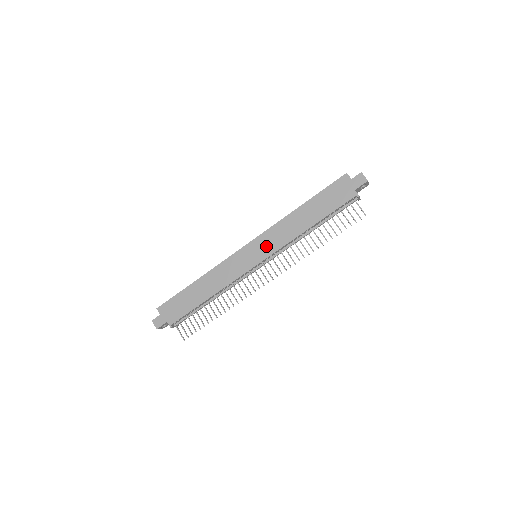
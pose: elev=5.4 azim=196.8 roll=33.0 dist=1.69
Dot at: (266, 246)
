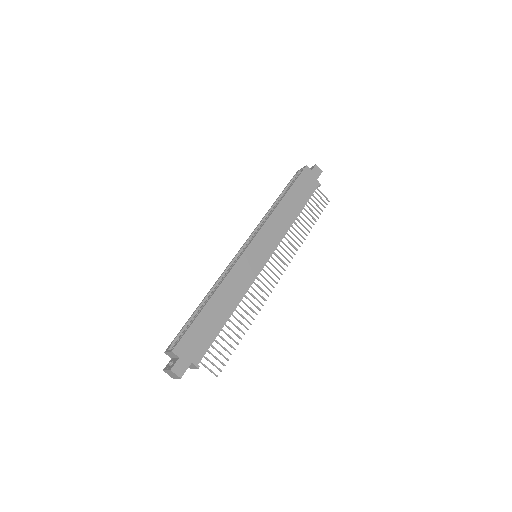
Dot at: (268, 242)
